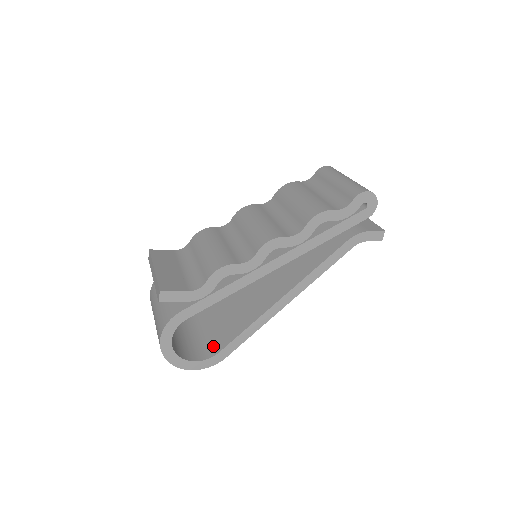
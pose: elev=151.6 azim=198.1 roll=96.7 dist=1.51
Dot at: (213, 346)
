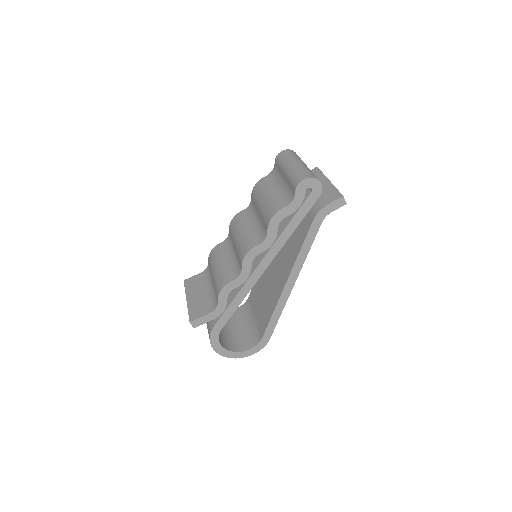
Dot at: (258, 333)
